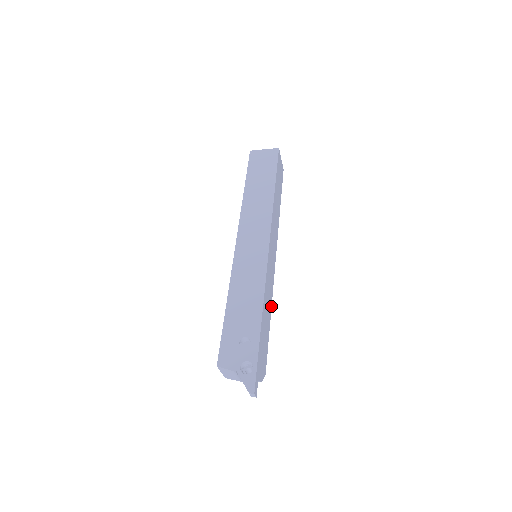
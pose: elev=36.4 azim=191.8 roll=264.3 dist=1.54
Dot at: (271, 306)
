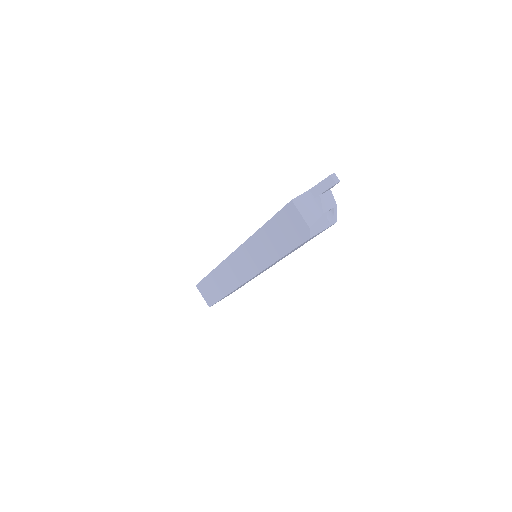
Dot at: occluded
